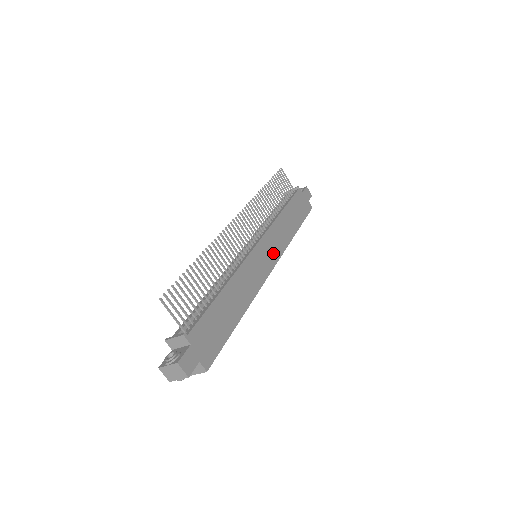
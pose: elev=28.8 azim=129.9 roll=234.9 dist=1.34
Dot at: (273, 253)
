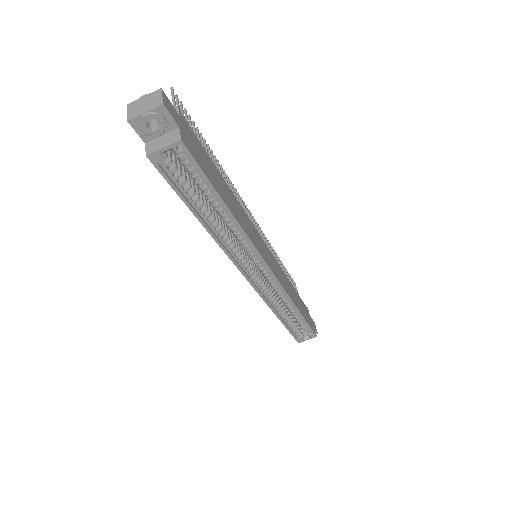
Dot at: (275, 270)
